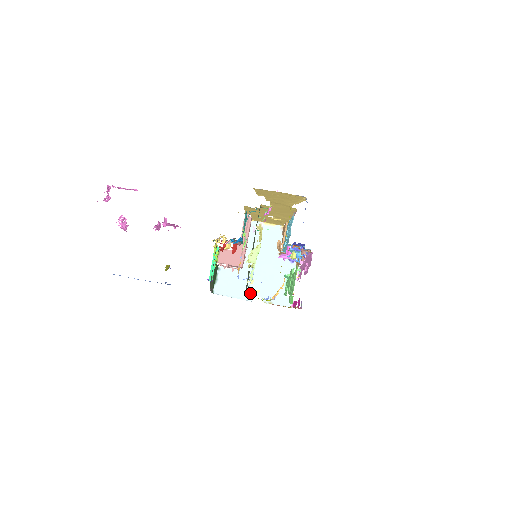
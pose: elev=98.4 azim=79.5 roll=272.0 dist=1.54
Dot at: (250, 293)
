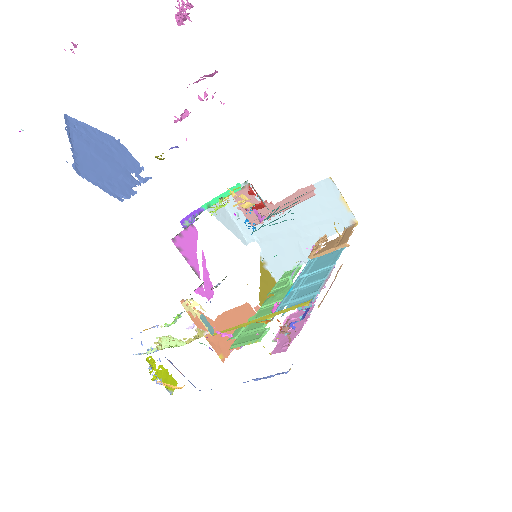
Dot at: (254, 236)
